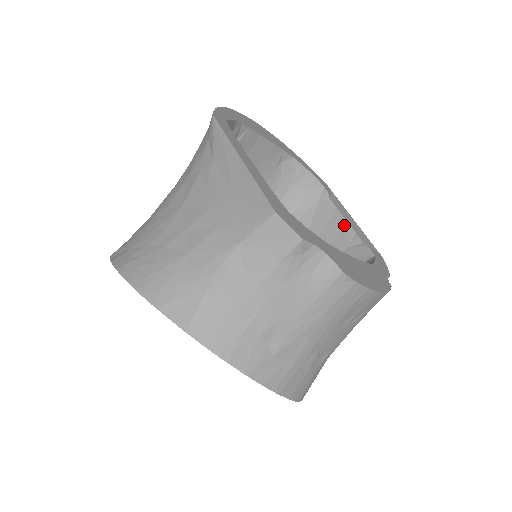
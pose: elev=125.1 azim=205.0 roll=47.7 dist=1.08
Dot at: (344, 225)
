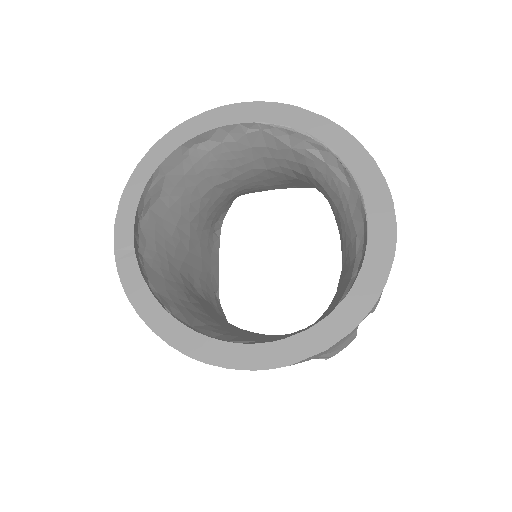
Dot at: occluded
